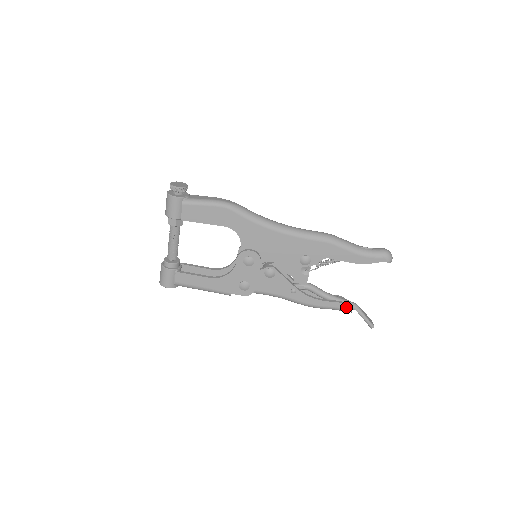
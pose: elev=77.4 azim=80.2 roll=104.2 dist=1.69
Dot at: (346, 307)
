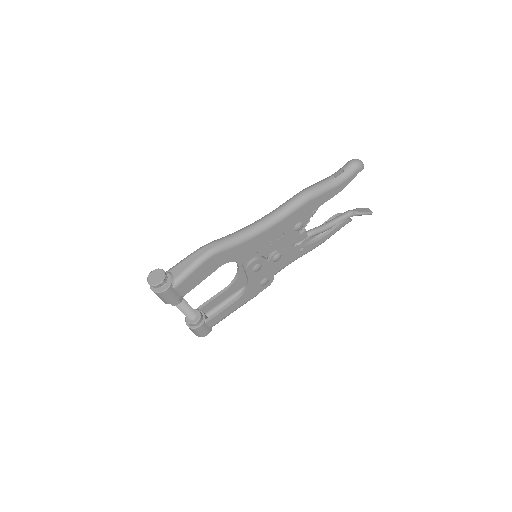
Dot at: (347, 222)
